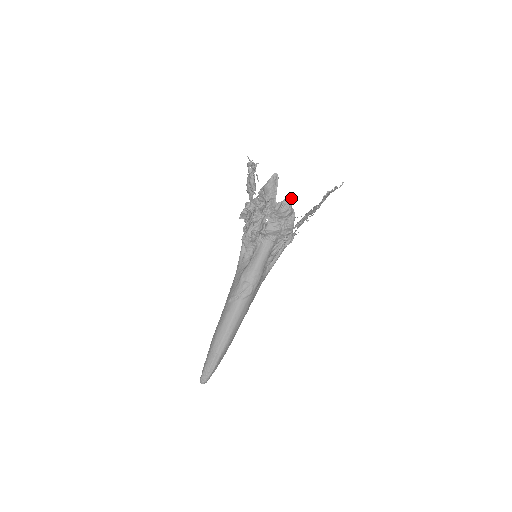
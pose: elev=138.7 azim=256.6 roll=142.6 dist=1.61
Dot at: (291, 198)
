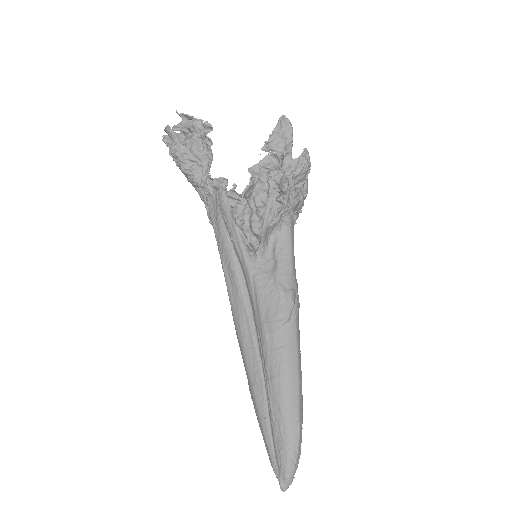
Dot at: (305, 151)
